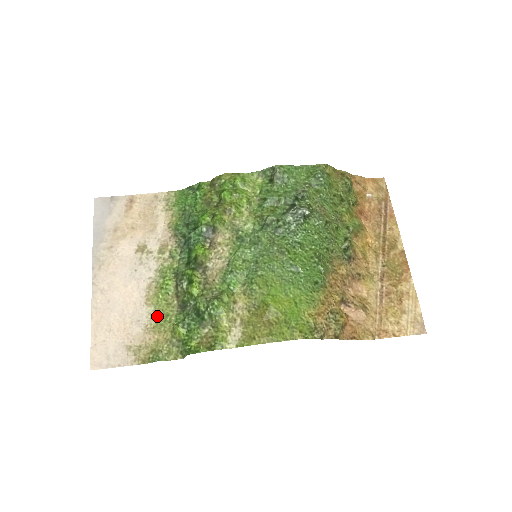
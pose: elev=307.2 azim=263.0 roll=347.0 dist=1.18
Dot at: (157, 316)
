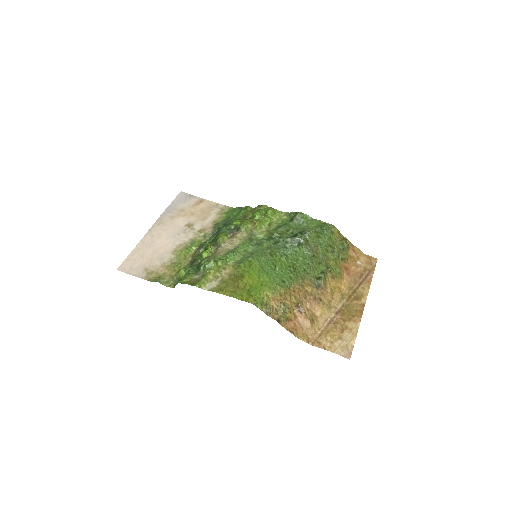
Dot at: (174, 261)
